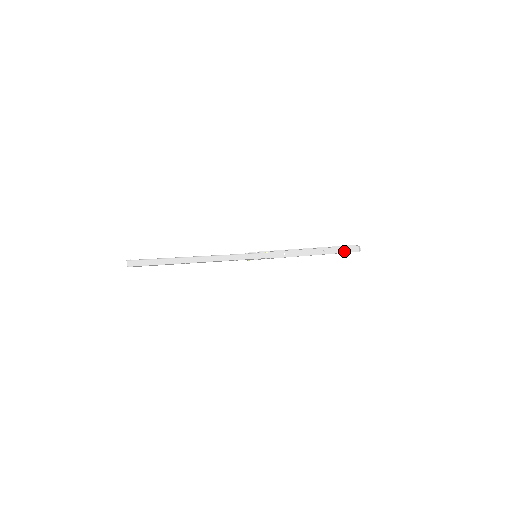
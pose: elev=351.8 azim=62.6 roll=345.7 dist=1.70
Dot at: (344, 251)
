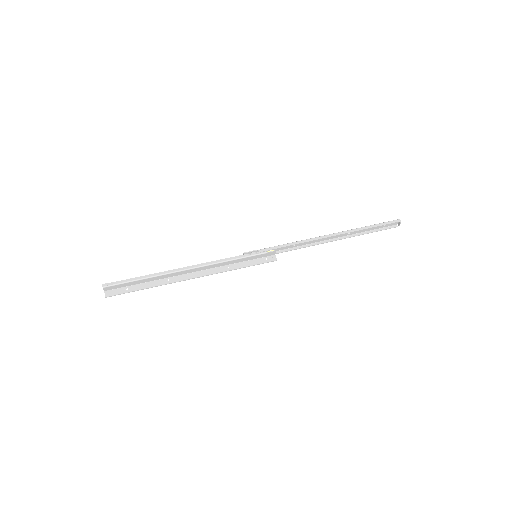
Dot at: (376, 228)
